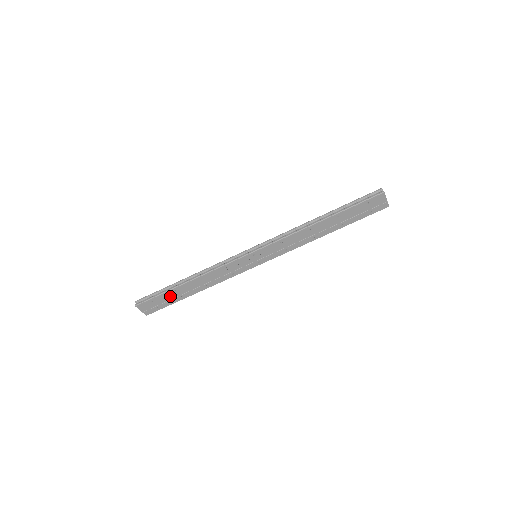
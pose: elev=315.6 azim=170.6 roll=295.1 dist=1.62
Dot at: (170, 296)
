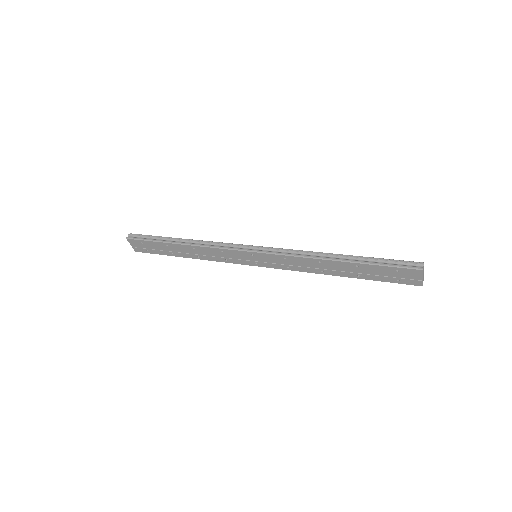
Dot at: (160, 247)
